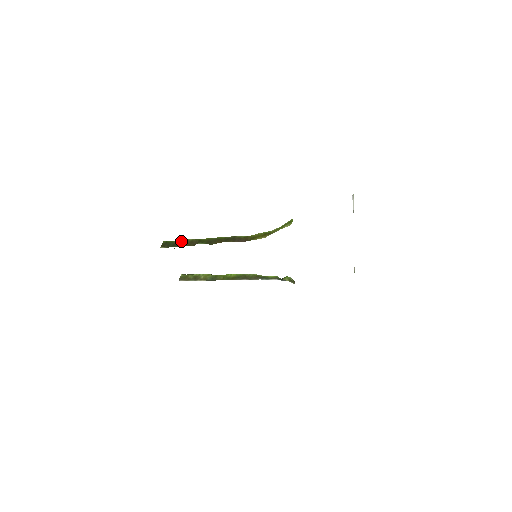
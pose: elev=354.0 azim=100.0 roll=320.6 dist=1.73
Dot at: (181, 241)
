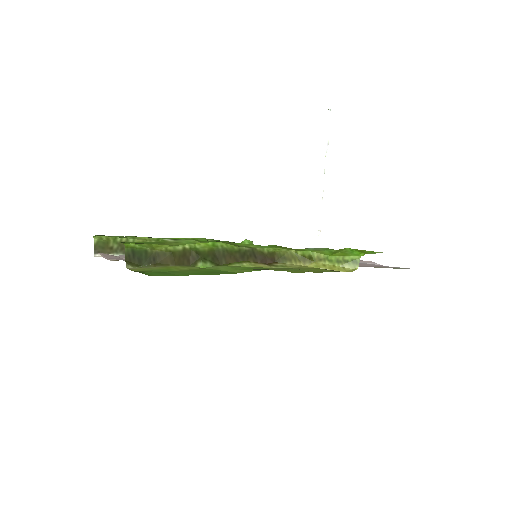
Dot at: (164, 252)
